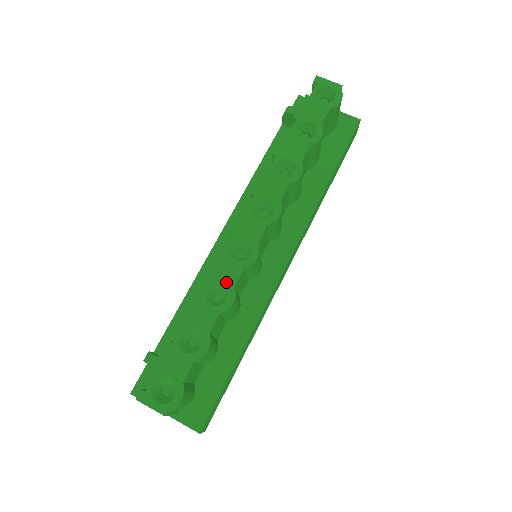
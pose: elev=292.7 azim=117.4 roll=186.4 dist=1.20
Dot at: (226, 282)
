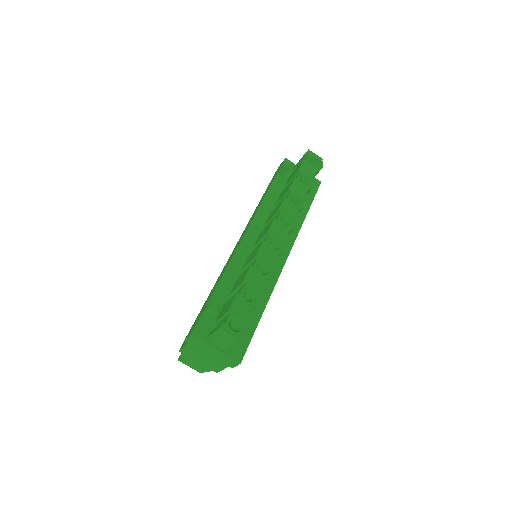
Dot at: (269, 261)
